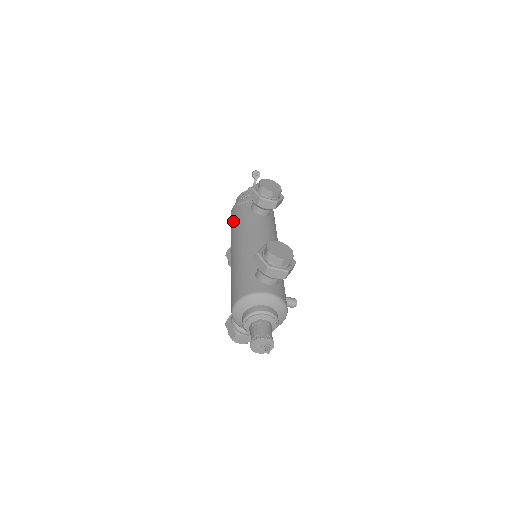
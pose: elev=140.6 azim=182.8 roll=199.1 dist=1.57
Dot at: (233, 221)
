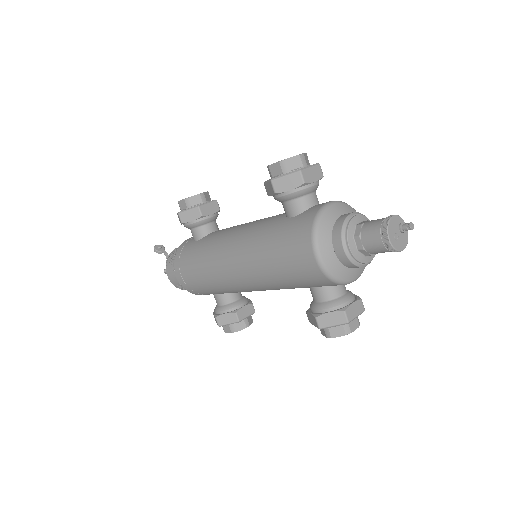
Dot at: (193, 267)
